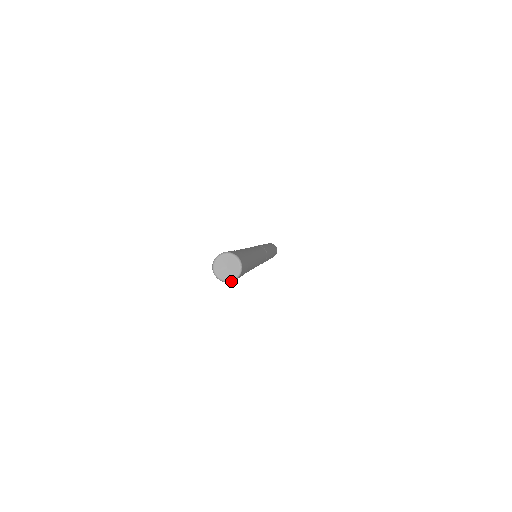
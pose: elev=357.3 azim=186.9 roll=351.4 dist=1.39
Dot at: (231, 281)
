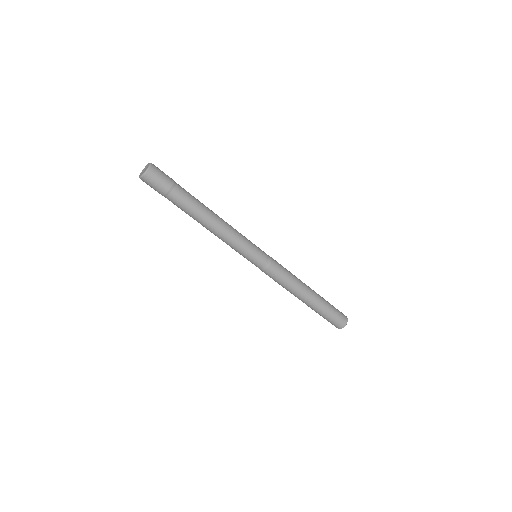
Dot at: (140, 178)
